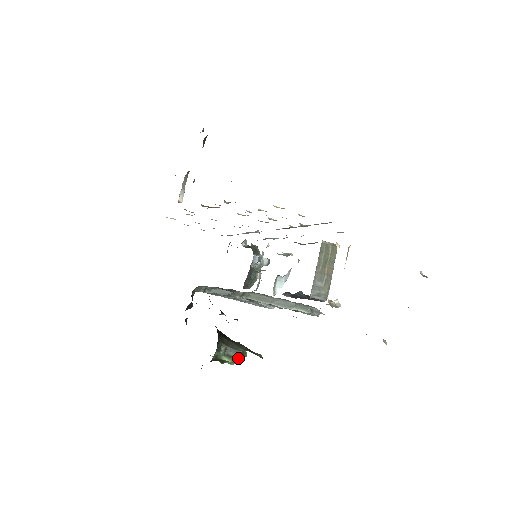
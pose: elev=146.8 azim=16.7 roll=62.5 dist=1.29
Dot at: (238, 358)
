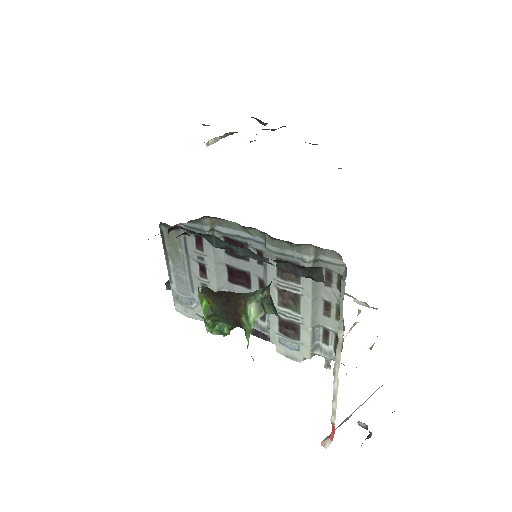
Dot at: (225, 328)
